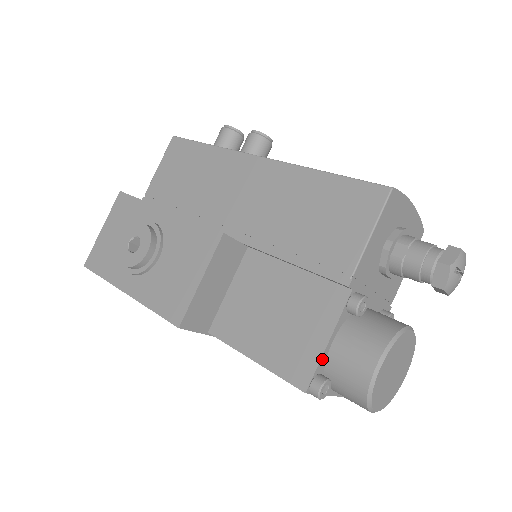
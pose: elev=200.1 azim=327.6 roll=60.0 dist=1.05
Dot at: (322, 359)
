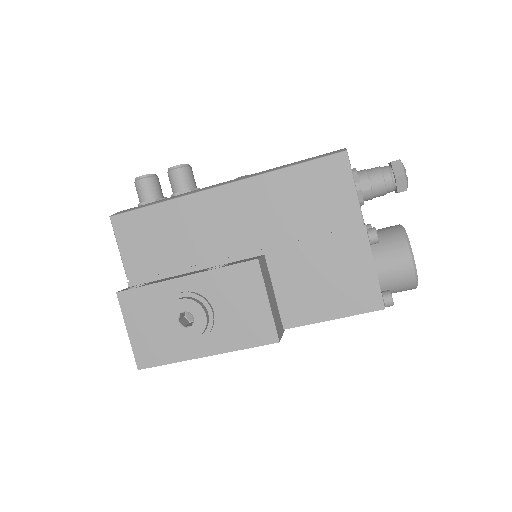
Dot at: (379, 283)
